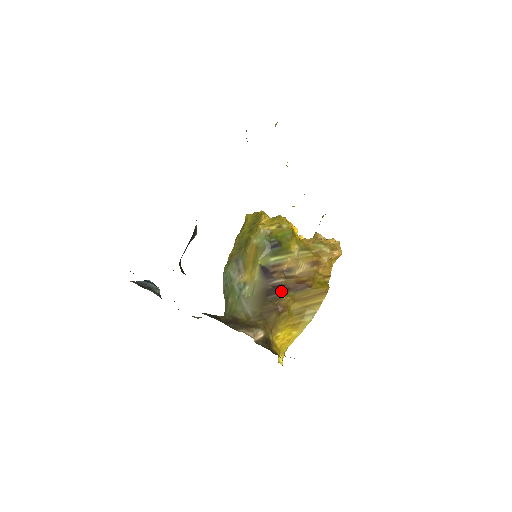
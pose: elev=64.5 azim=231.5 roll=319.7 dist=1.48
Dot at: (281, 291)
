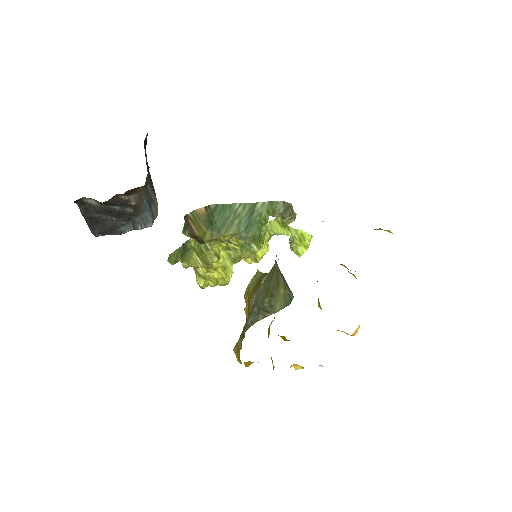
Dot at: occluded
